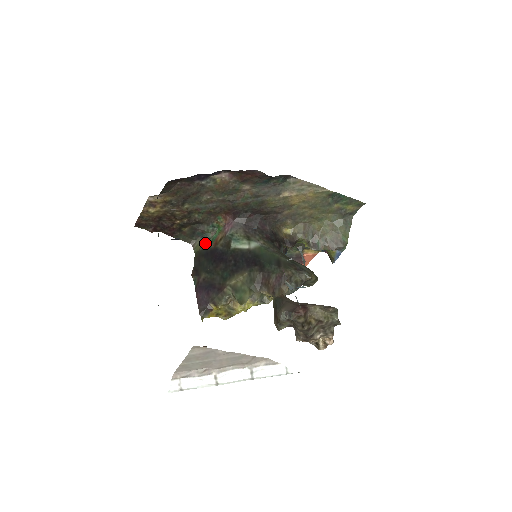
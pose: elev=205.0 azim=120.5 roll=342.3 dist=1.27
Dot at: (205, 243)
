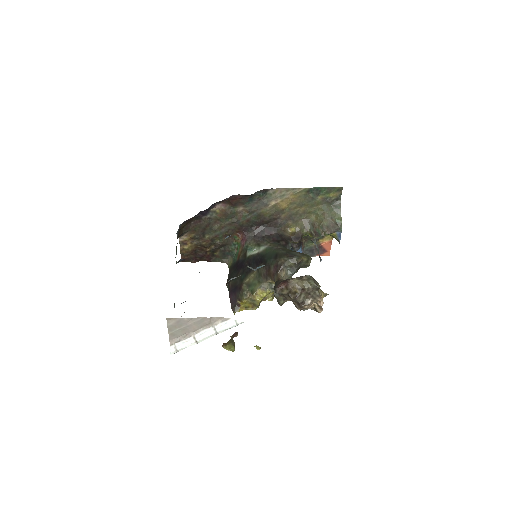
Dot at: (233, 259)
